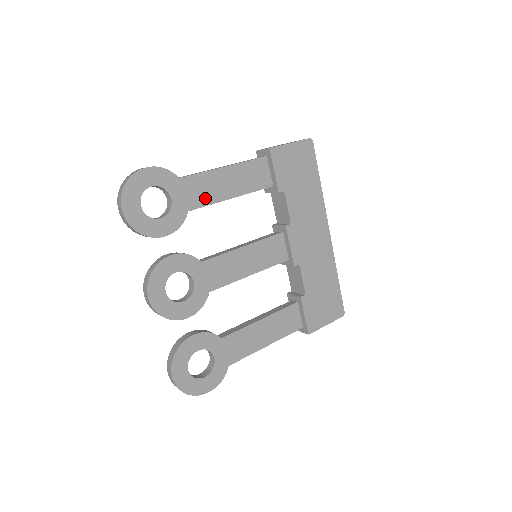
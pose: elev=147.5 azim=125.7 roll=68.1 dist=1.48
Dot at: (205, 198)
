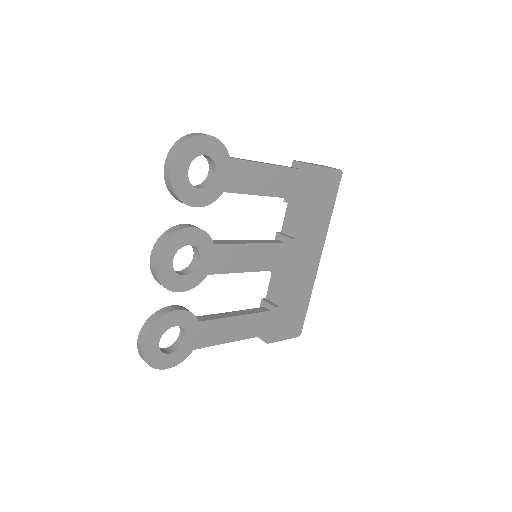
Dot at: (242, 186)
